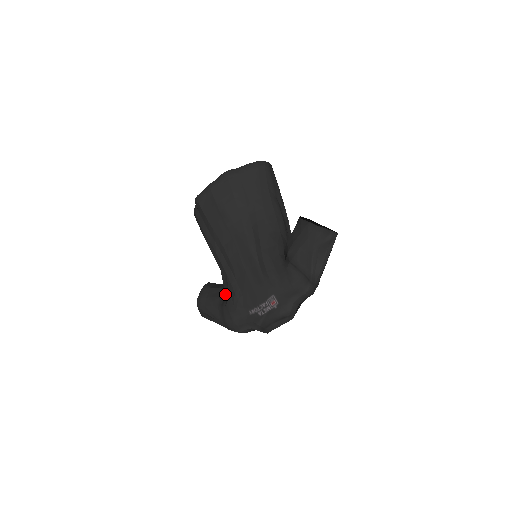
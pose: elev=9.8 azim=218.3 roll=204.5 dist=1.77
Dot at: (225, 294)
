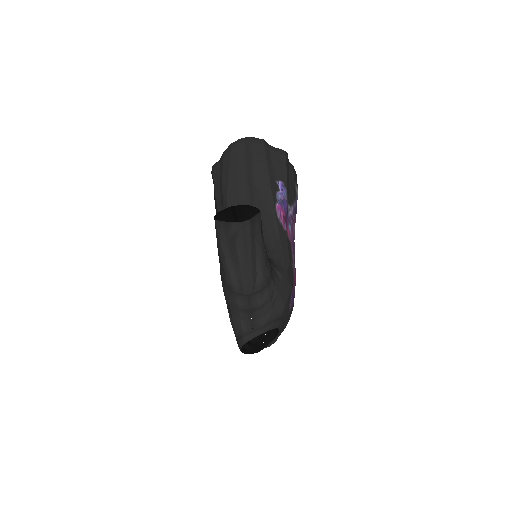
Dot at: occluded
